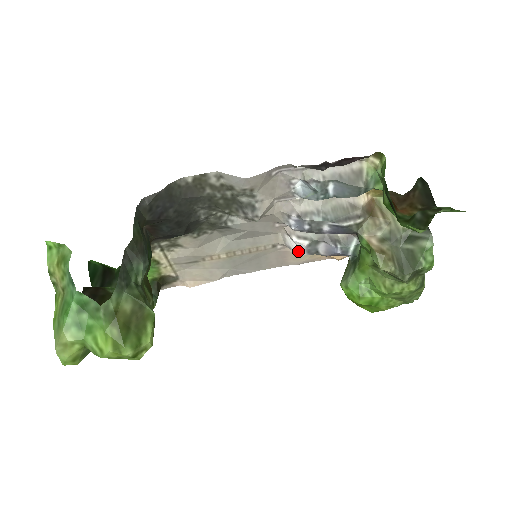
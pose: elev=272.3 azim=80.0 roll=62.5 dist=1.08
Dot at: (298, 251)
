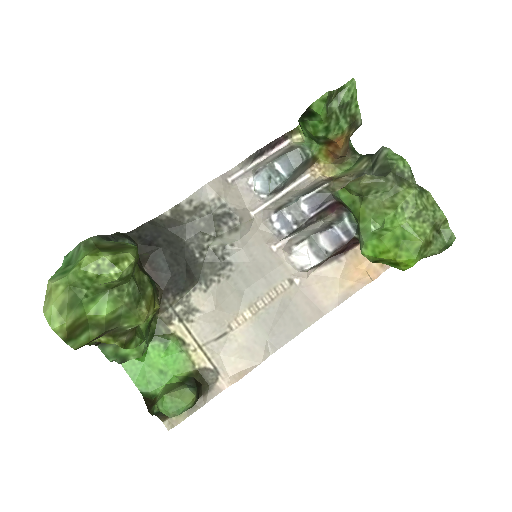
Dot at: (308, 261)
